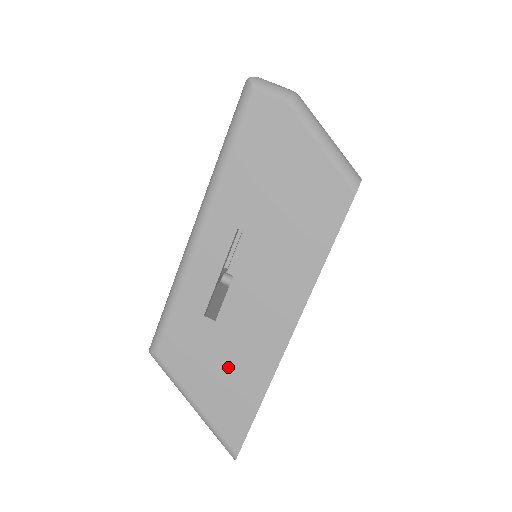
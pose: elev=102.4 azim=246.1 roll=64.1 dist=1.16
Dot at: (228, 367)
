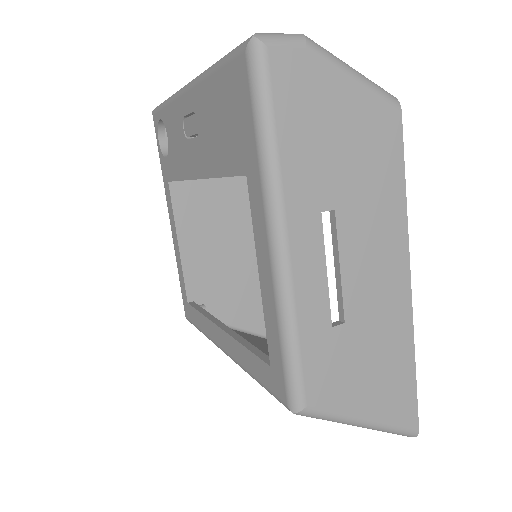
Dot at: (376, 358)
